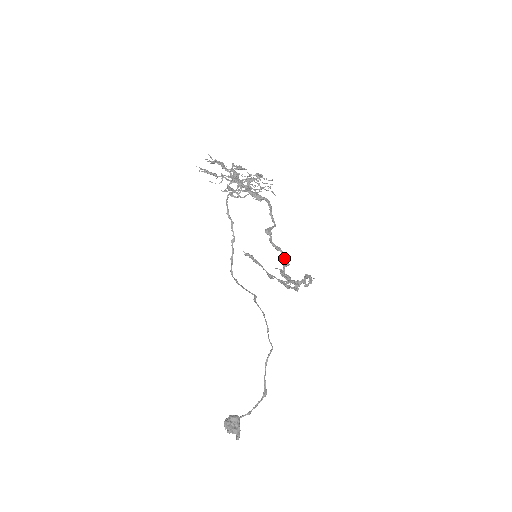
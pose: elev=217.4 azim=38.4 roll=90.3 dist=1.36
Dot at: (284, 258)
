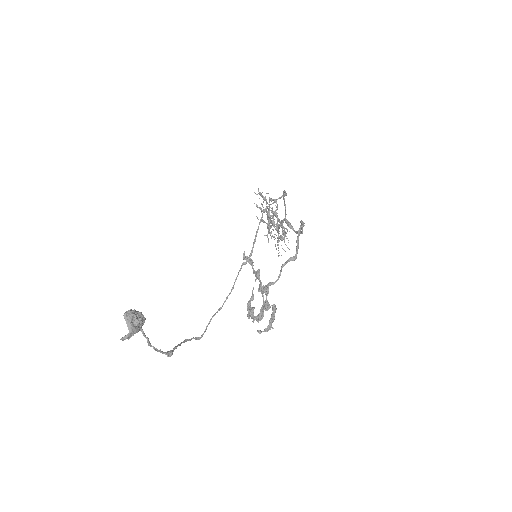
Dot at: (296, 251)
